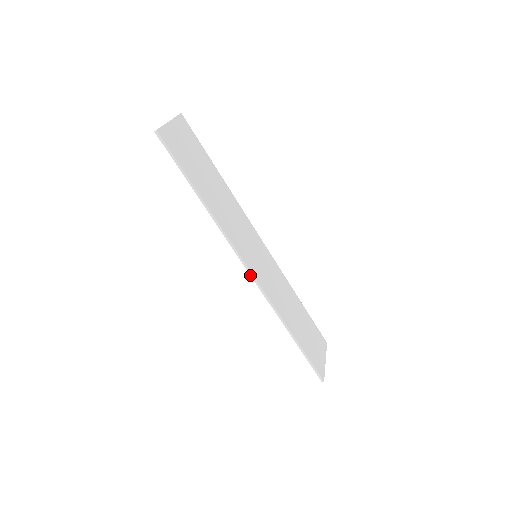
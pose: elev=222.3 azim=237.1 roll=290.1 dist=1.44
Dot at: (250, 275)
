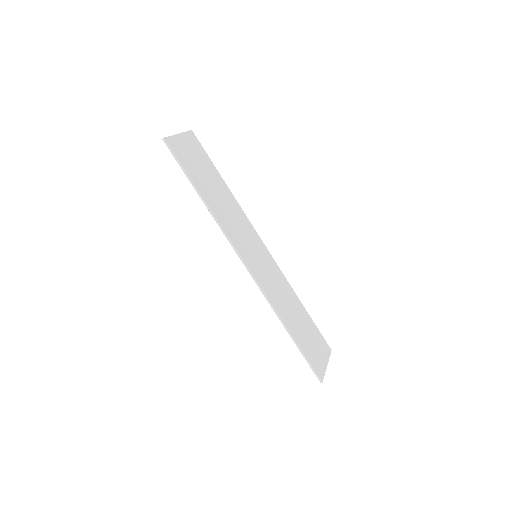
Dot at: (247, 270)
